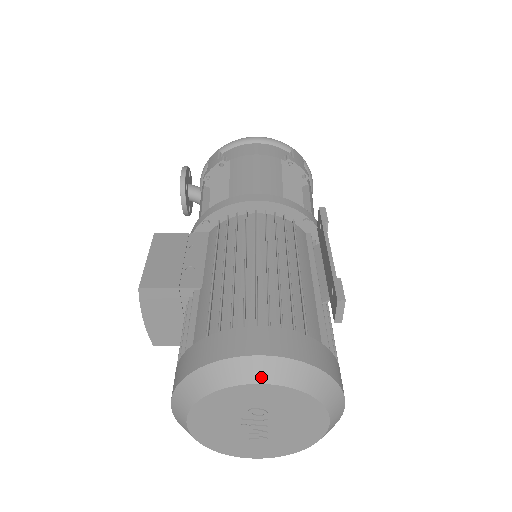
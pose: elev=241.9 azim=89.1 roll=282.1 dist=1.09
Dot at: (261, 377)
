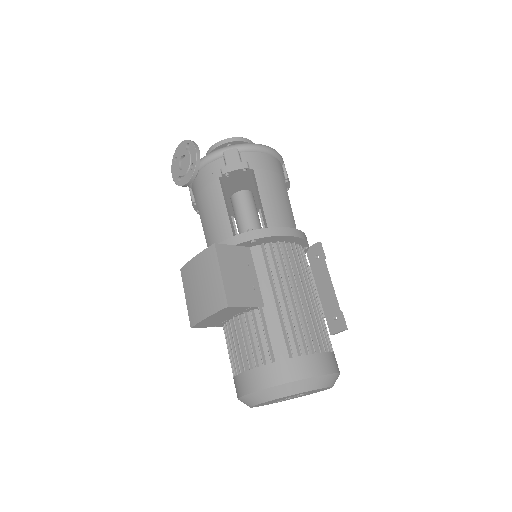
Dot at: (325, 385)
